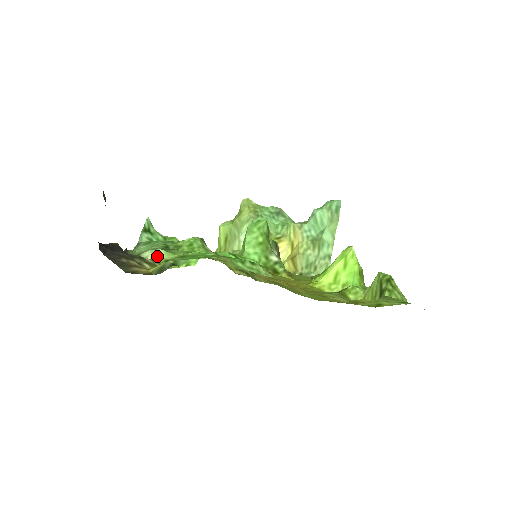
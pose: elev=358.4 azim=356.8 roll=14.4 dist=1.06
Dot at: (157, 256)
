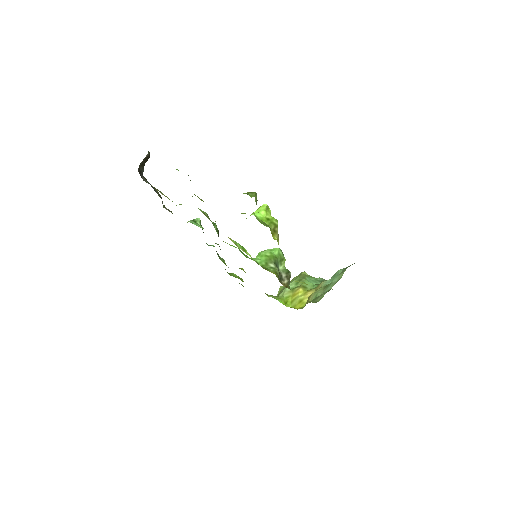
Dot at: (176, 205)
